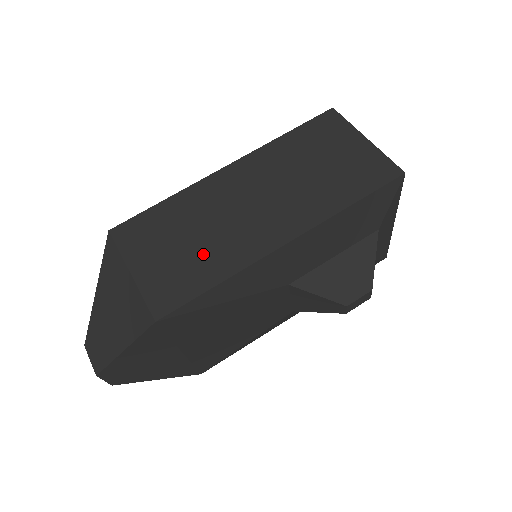
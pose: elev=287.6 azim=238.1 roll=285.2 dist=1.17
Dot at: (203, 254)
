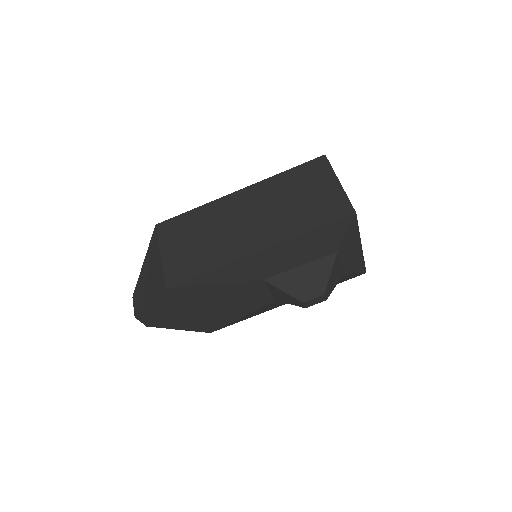
Dot at: (206, 250)
